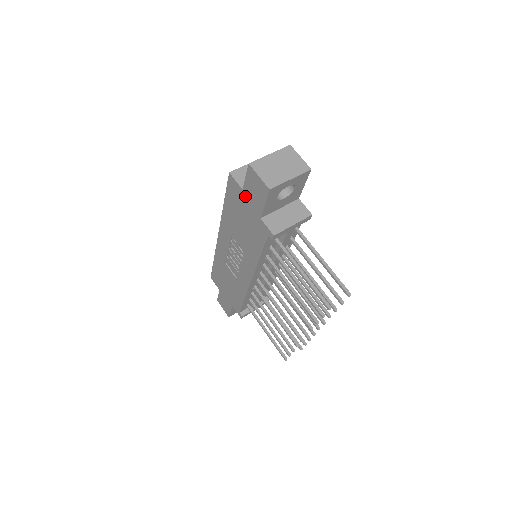
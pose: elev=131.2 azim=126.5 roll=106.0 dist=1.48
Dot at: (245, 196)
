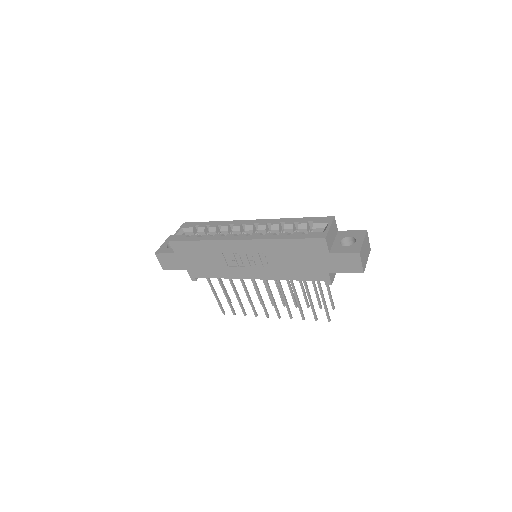
Dot at: (327, 257)
